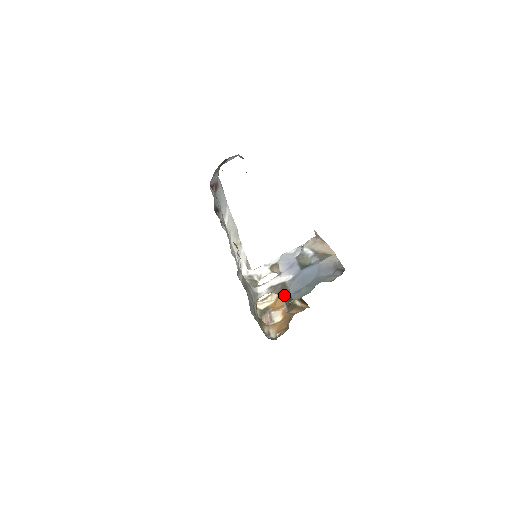
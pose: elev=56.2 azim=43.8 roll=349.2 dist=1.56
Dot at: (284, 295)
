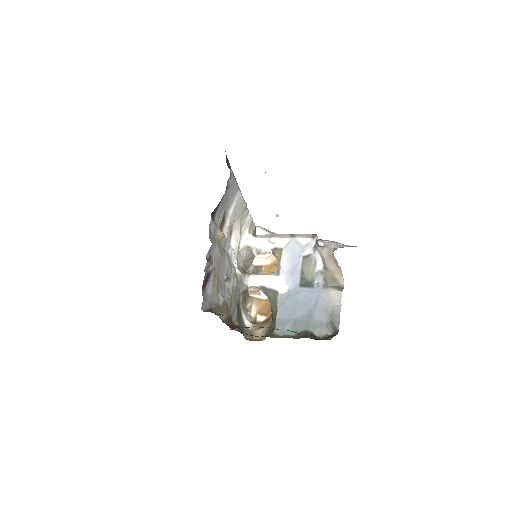
Dot at: (271, 308)
